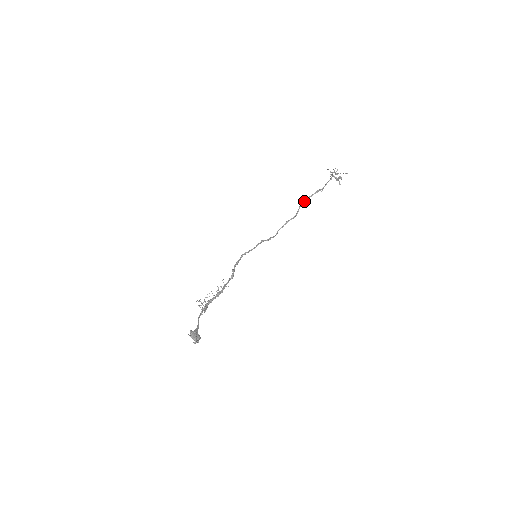
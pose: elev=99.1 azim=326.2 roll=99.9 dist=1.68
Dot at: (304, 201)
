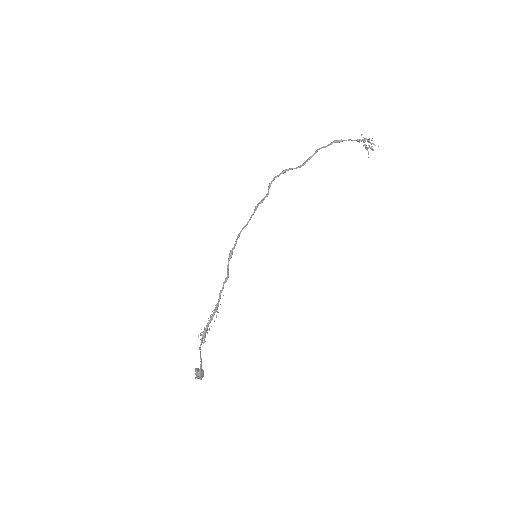
Dot at: (314, 154)
